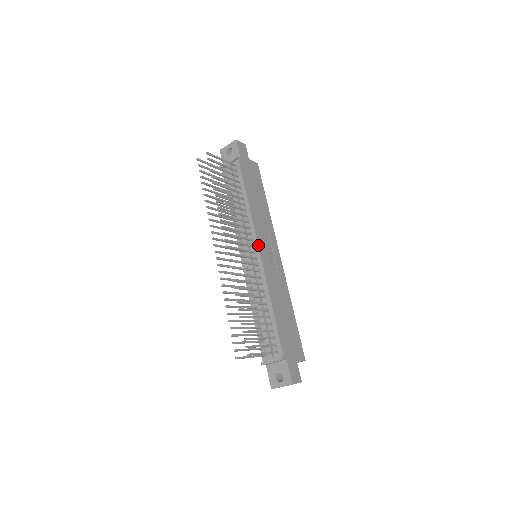
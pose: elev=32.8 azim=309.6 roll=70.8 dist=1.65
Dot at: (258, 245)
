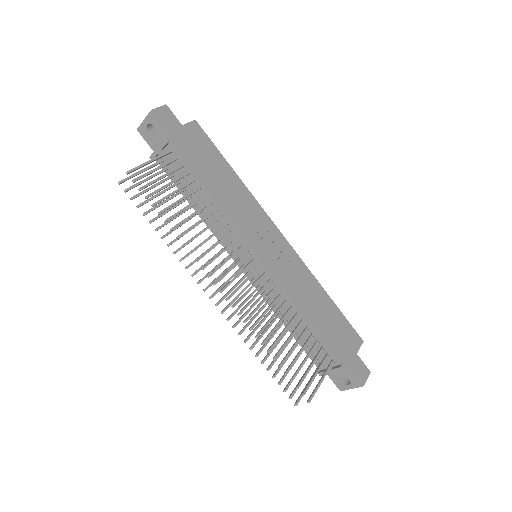
Dot at: (254, 250)
